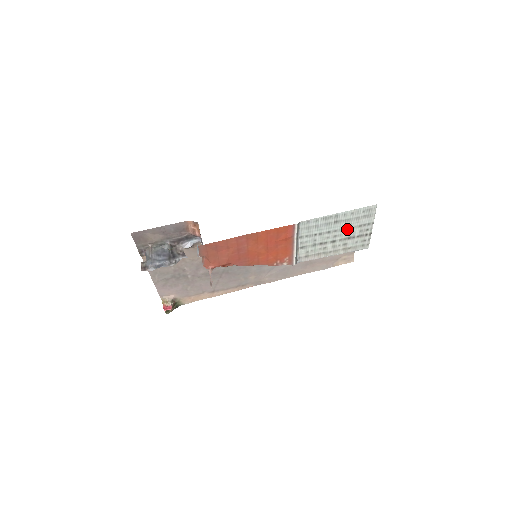
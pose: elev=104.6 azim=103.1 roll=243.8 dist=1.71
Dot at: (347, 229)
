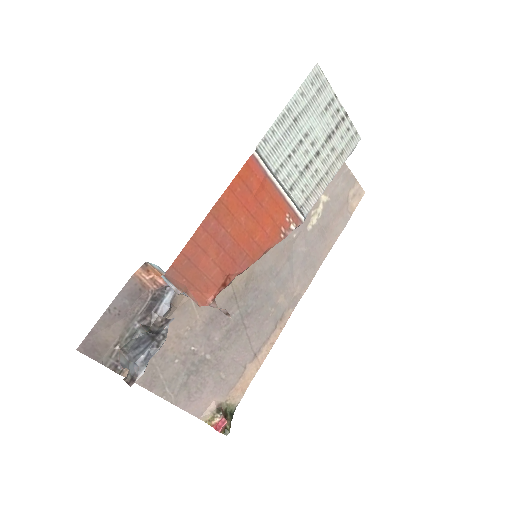
Dot at: (316, 124)
